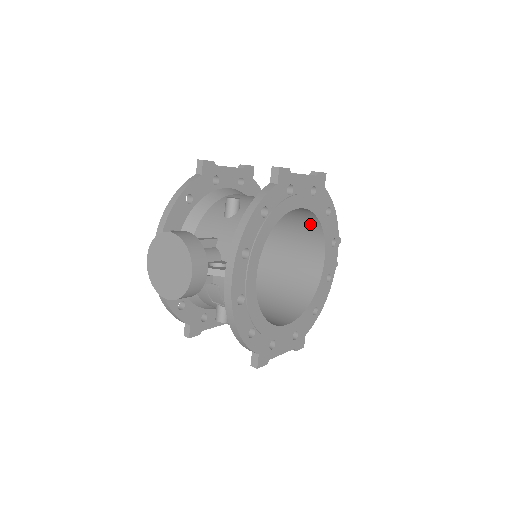
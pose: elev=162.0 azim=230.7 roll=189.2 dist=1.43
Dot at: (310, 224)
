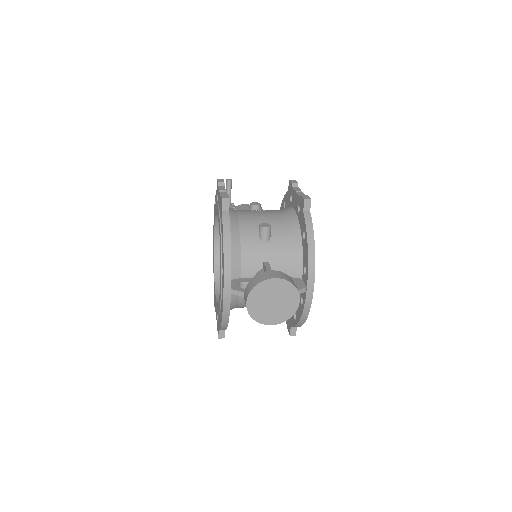
Dot at: occluded
